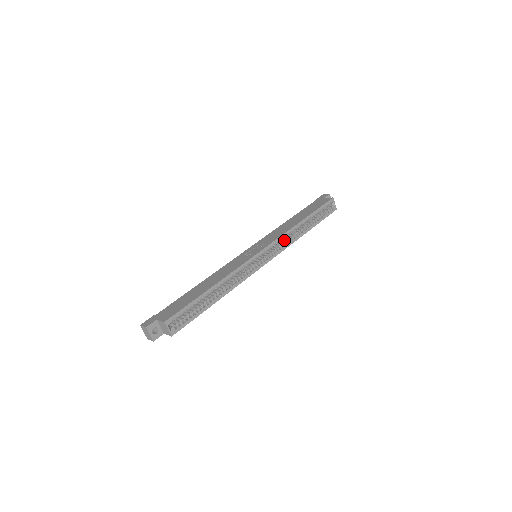
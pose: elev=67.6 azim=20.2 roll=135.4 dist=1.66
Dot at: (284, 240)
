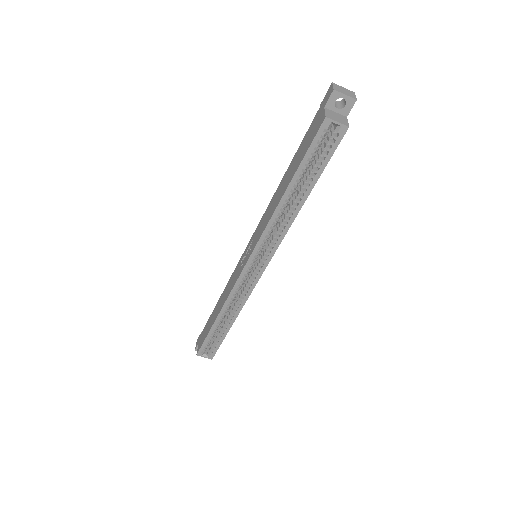
Dot at: (276, 228)
